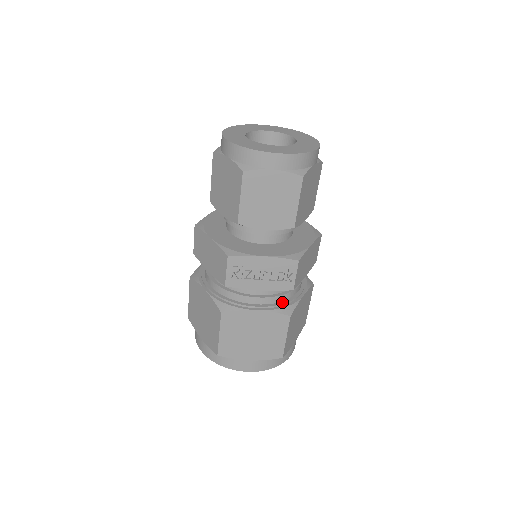
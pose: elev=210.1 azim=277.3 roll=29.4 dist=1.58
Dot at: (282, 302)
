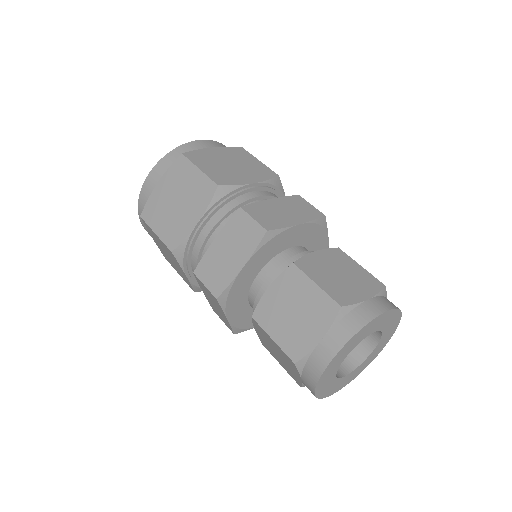
Dot at: occluded
